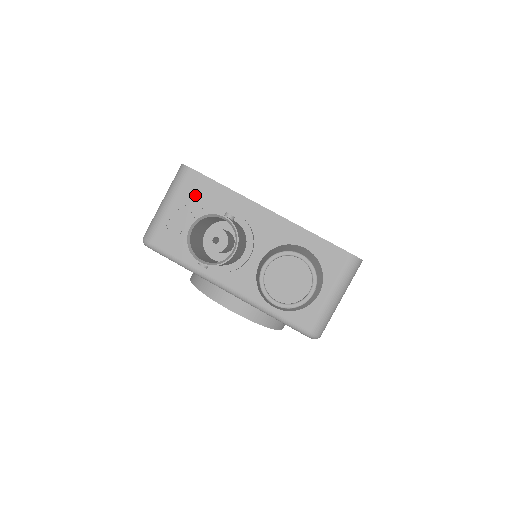
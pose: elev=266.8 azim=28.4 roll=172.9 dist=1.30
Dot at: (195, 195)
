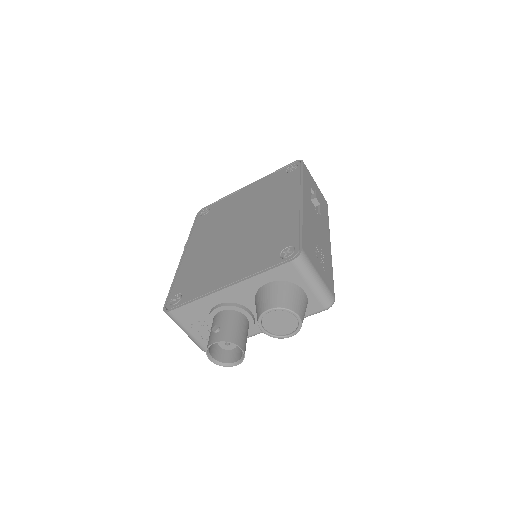
Dot at: (190, 318)
